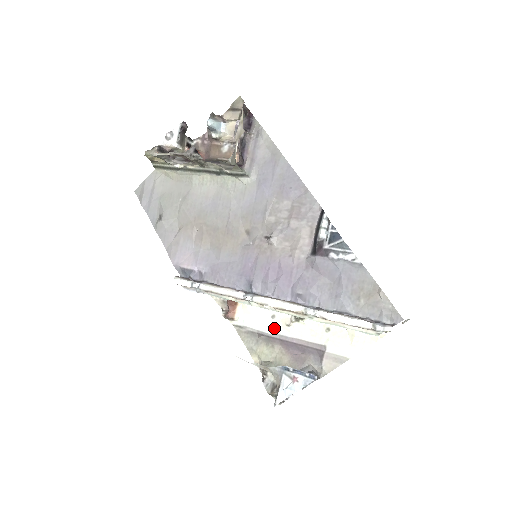
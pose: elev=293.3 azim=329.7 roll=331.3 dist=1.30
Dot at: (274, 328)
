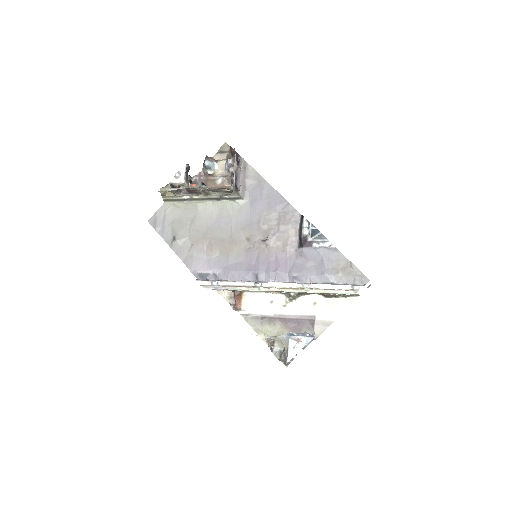
Dot at: (274, 310)
